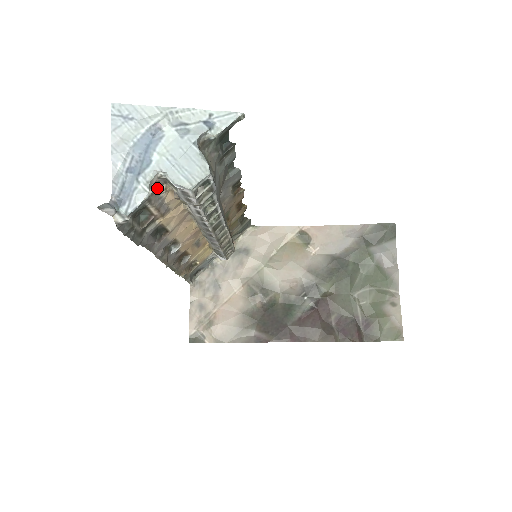
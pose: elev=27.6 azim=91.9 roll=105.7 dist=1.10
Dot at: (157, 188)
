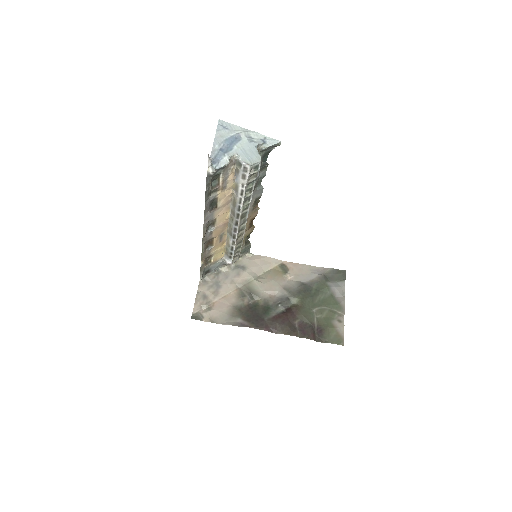
Dot at: (230, 165)
